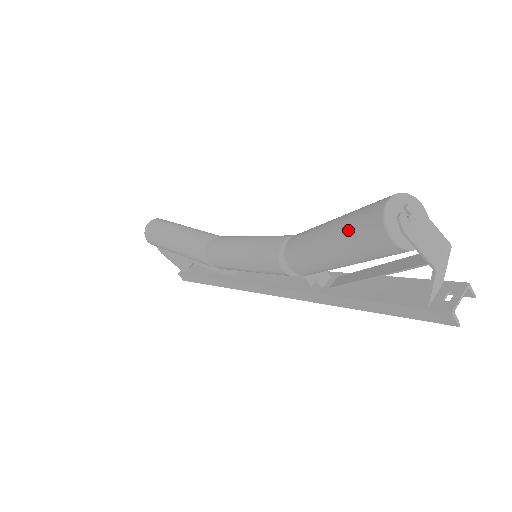
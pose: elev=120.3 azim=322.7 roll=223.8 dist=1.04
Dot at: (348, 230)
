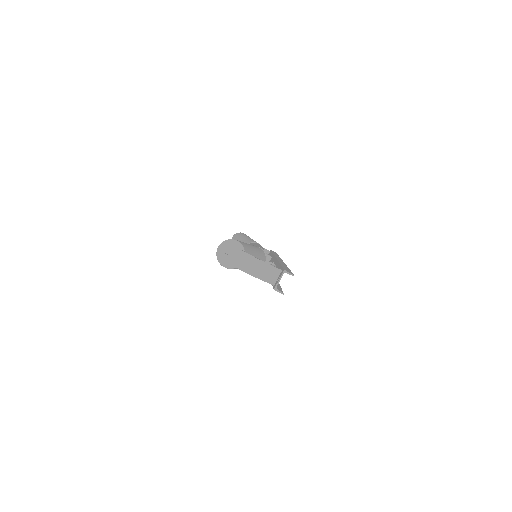
Dot at: occluded
